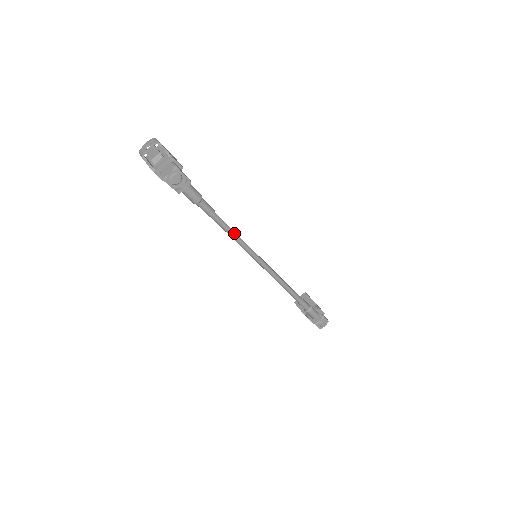
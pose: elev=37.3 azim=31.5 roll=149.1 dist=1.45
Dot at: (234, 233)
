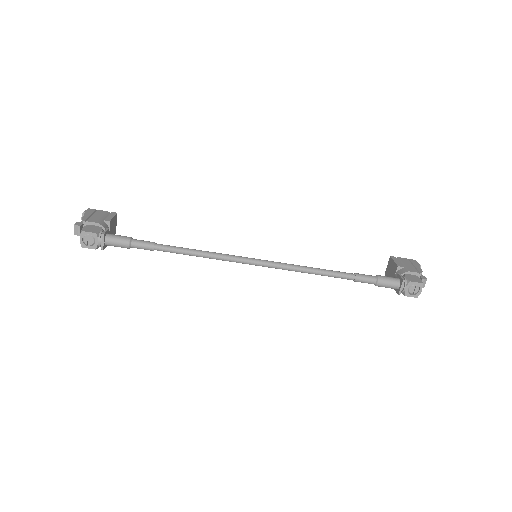
Dot at: (193, 252)
